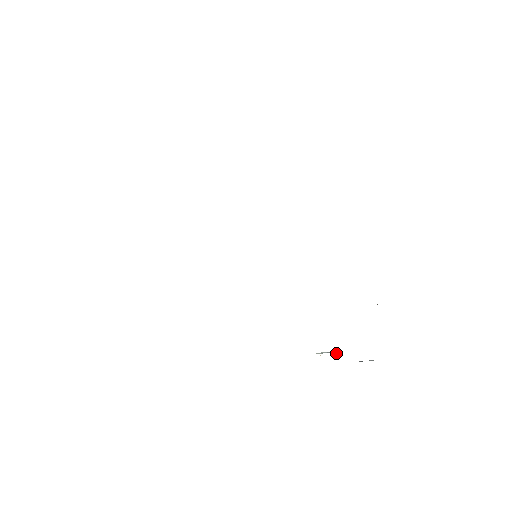
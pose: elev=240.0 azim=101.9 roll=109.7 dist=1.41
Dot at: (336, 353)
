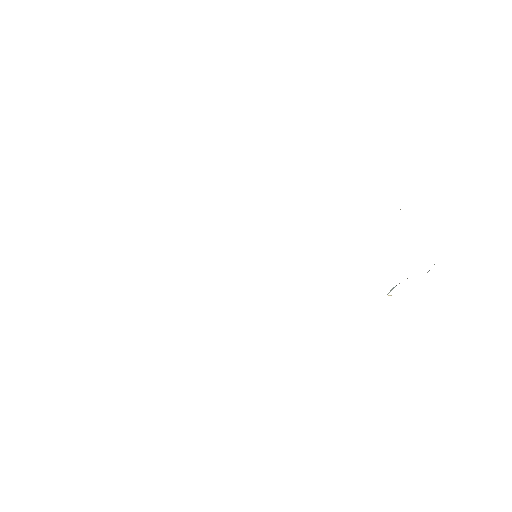
Dot at: occluded
